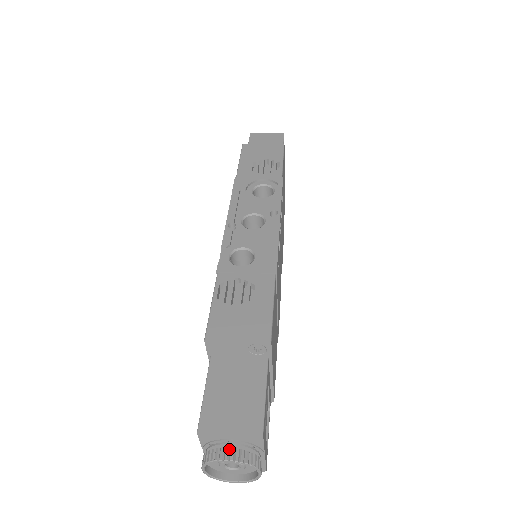
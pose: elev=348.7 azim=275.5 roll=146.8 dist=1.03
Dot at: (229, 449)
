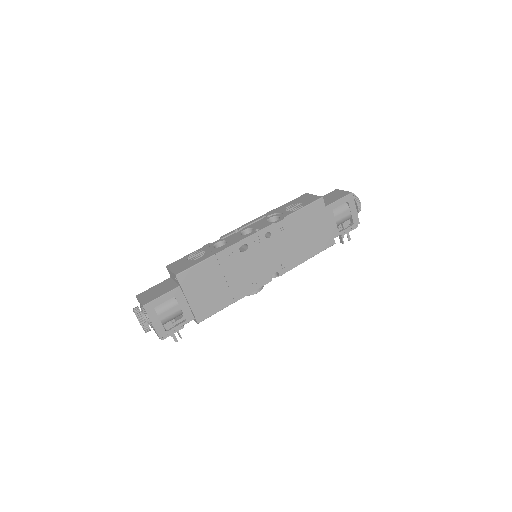
Dot at: (138, 308)
